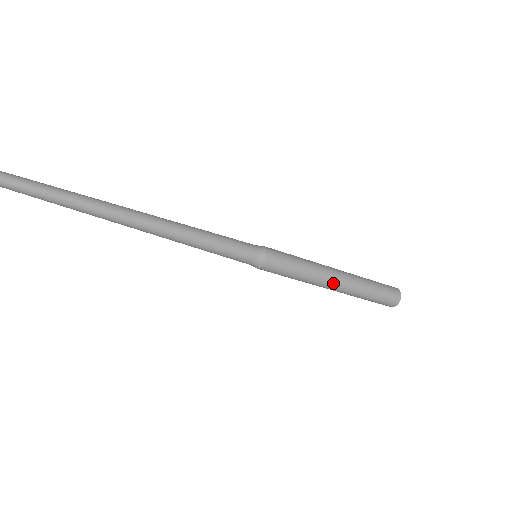
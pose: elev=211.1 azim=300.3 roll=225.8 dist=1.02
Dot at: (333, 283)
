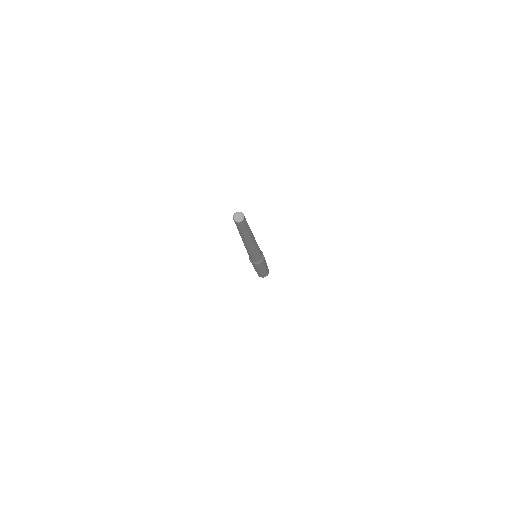
Dot at: (260, 271)
